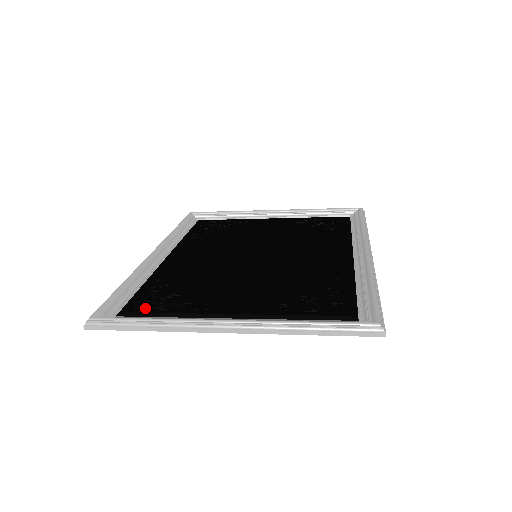
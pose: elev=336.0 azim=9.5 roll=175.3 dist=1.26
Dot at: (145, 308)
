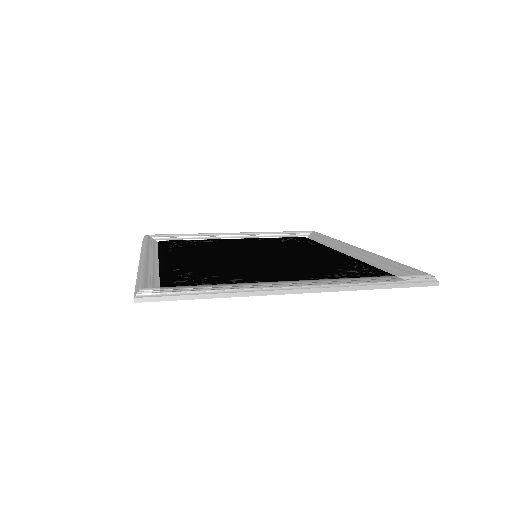
Dot at: (191, 284)
